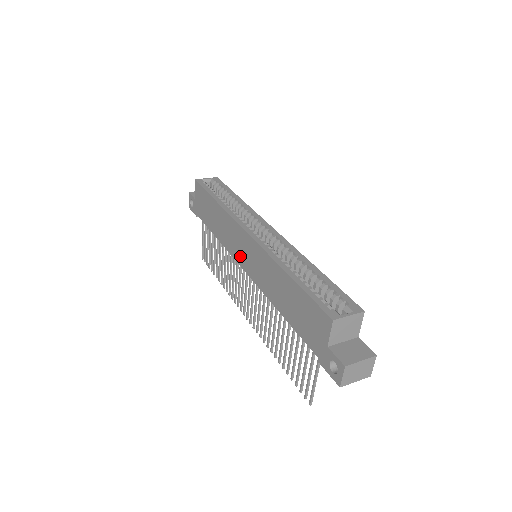
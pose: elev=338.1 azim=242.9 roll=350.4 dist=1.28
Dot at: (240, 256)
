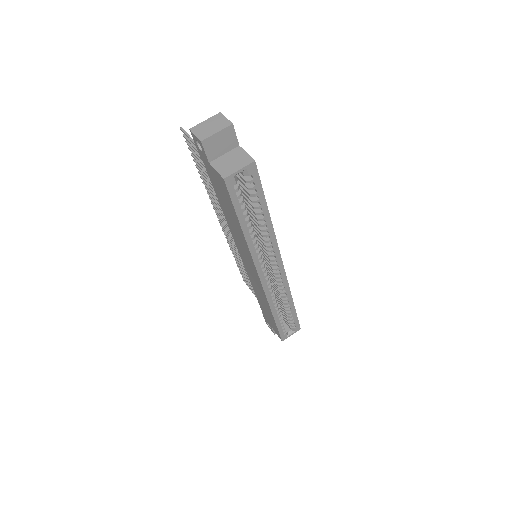
Dot at: (242, 256)
